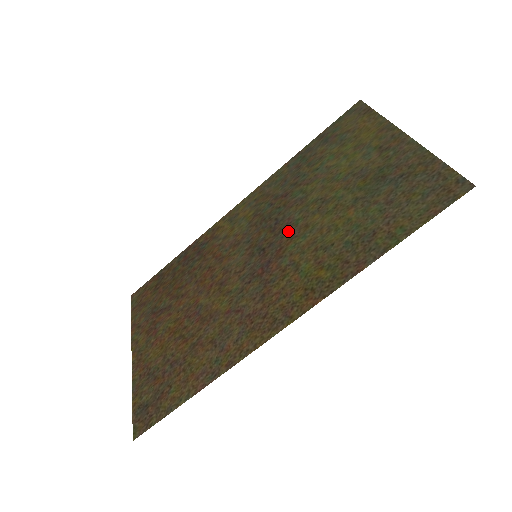
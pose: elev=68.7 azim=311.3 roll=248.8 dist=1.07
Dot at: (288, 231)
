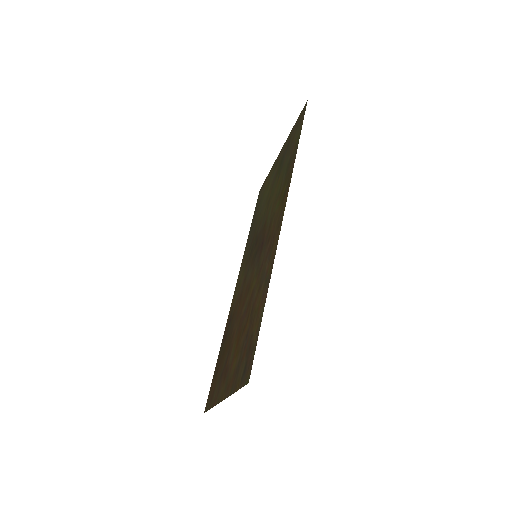
Dot at: (262, 228)
